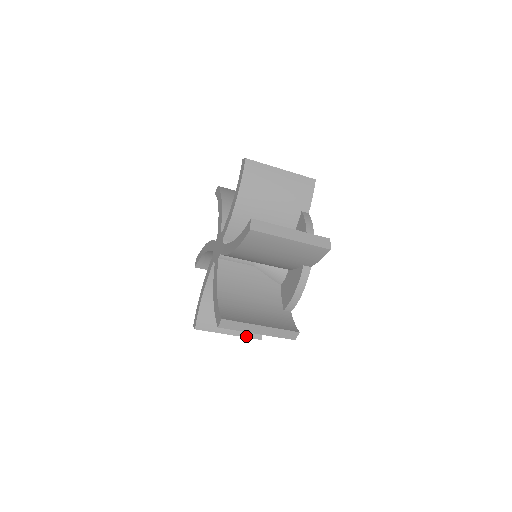
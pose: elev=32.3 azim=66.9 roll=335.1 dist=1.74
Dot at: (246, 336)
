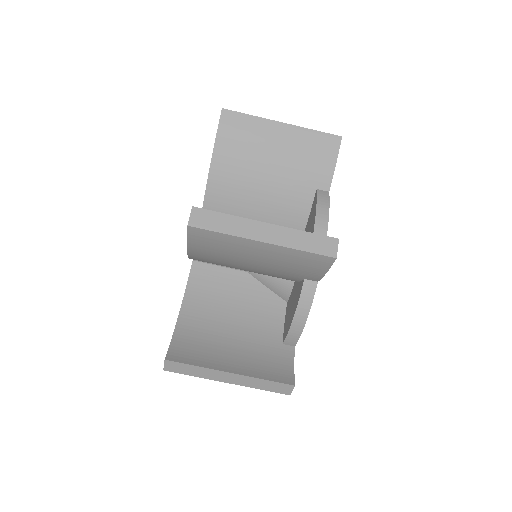
Dot at: occluded
